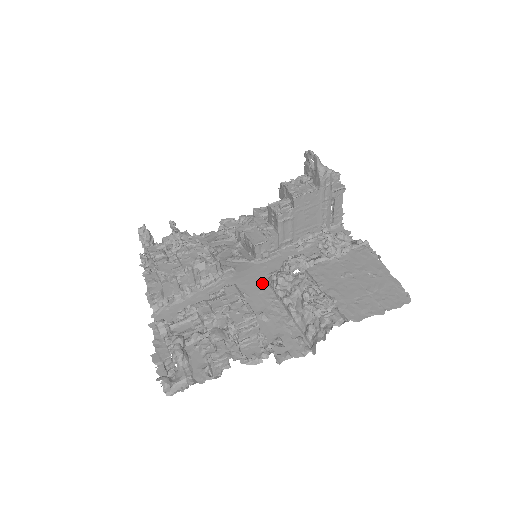
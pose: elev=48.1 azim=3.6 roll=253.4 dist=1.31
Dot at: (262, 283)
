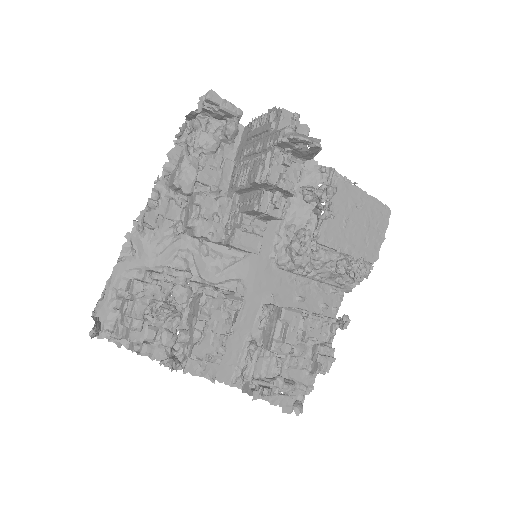
Dot at: (273, 272)
